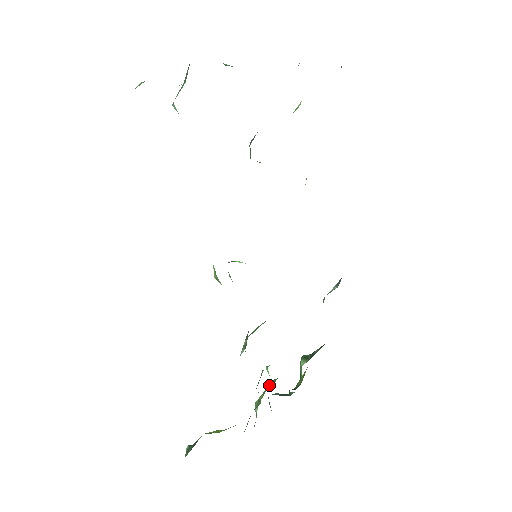
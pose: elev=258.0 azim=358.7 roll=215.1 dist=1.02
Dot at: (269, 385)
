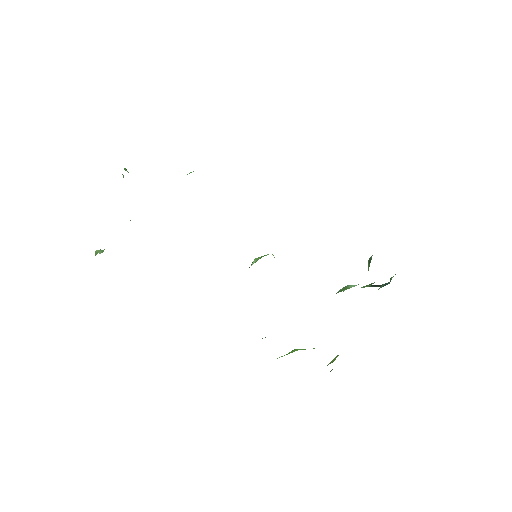
Dot at: occluded
